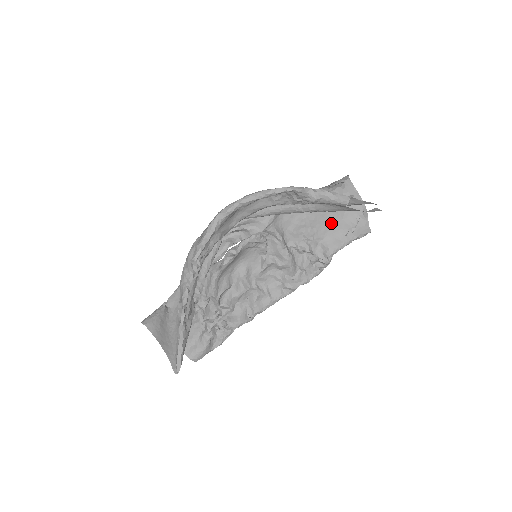
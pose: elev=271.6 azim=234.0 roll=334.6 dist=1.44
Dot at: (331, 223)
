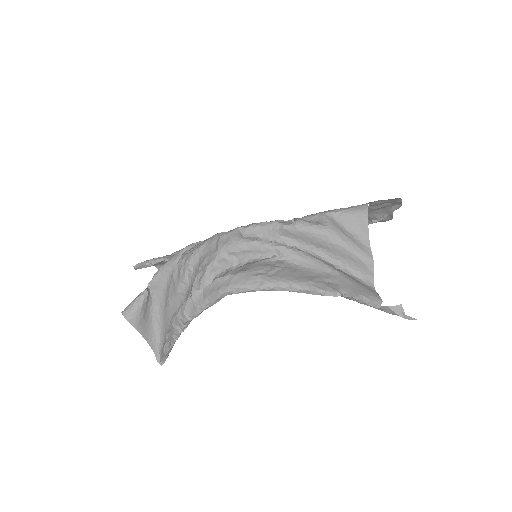
Dot at: occluded
